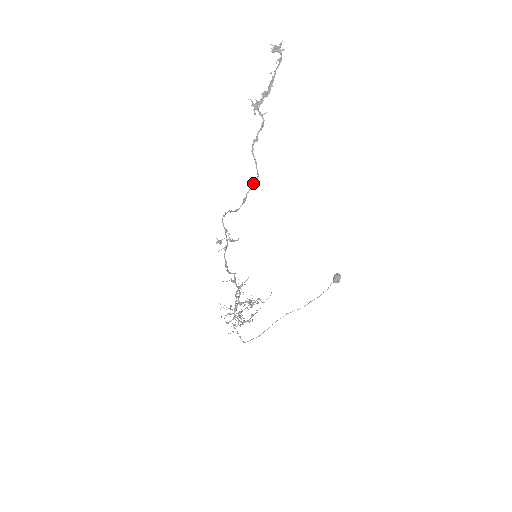
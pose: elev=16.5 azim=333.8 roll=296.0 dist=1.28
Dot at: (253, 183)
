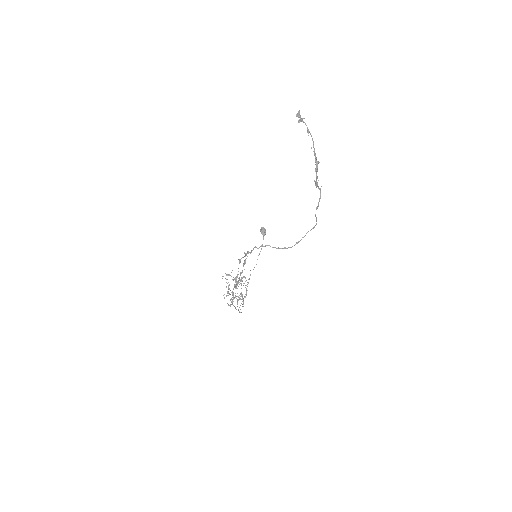
Dot at: occluded
